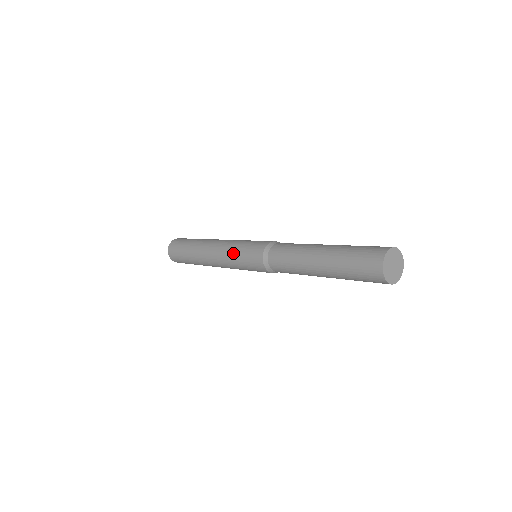
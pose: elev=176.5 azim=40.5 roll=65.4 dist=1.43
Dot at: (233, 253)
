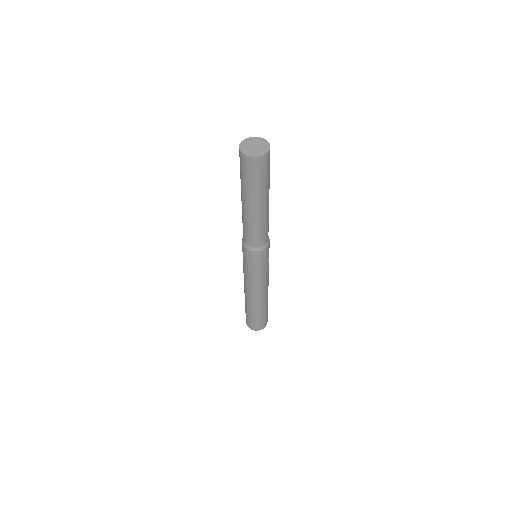
Dot at: (243, 266)
